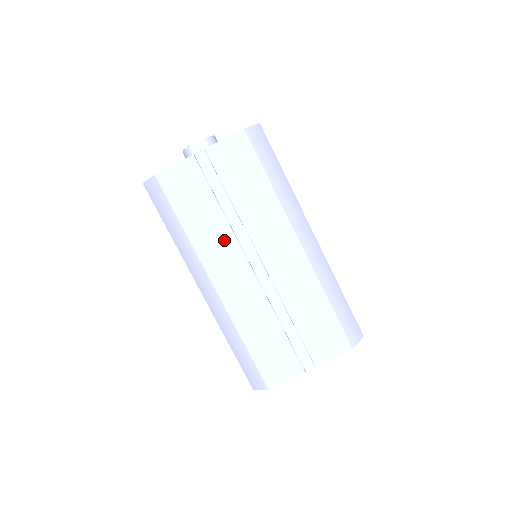
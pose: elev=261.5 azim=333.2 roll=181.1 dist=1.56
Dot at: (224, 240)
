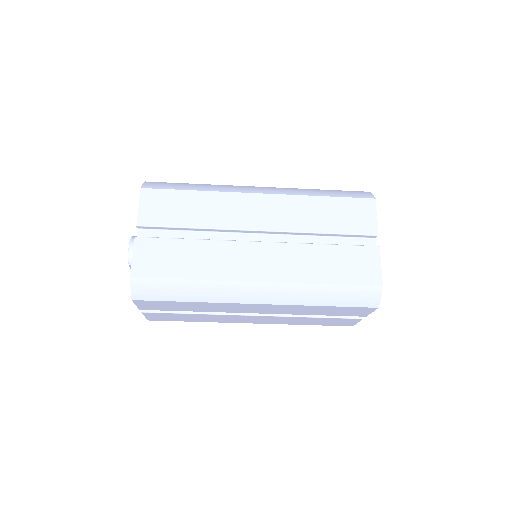
Dot at: (221, 317)
